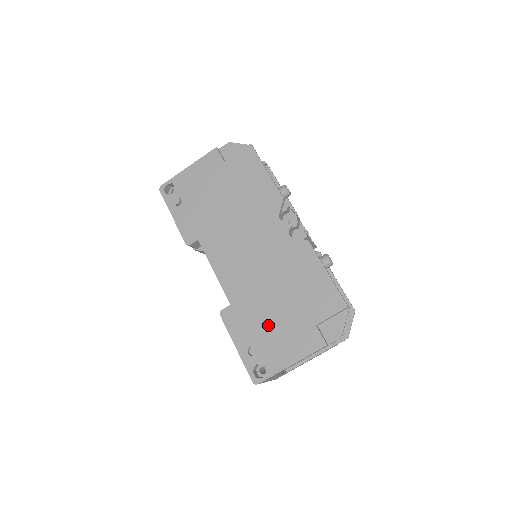
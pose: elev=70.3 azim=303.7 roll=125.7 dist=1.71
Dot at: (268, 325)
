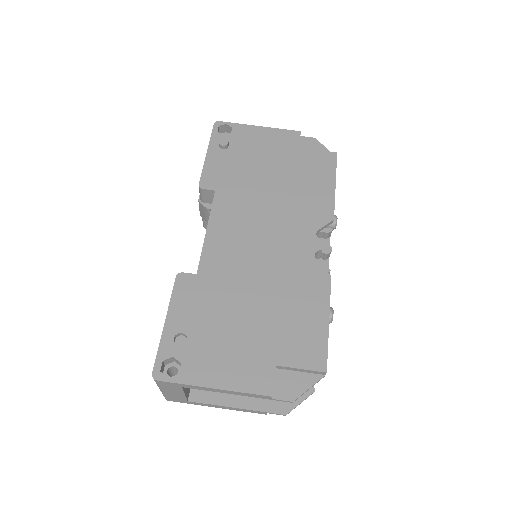
Dot at: (222, 325)
